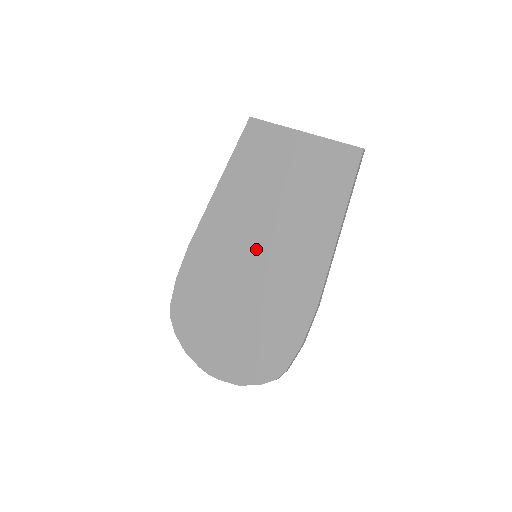
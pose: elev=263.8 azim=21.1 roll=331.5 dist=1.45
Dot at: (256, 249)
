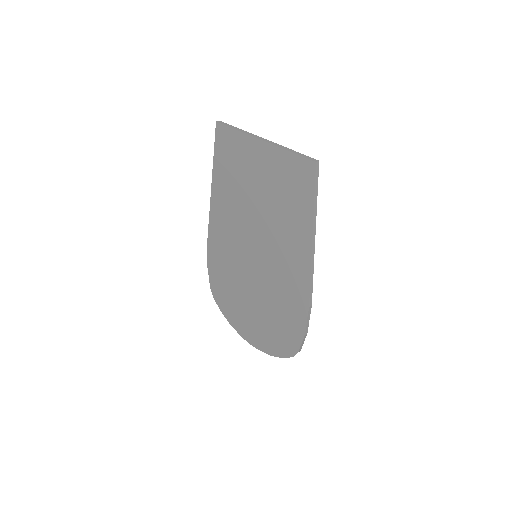
Dot at: (254, 251)
